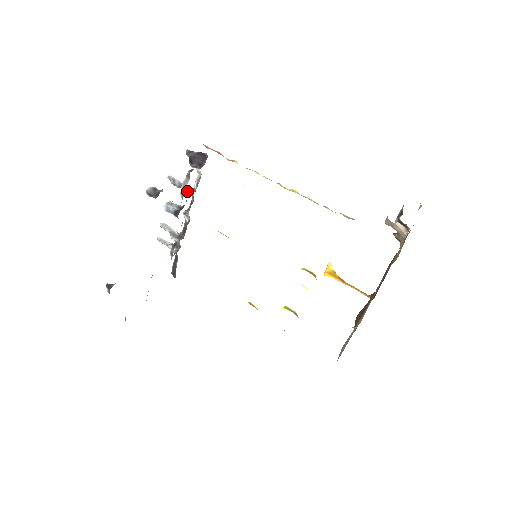
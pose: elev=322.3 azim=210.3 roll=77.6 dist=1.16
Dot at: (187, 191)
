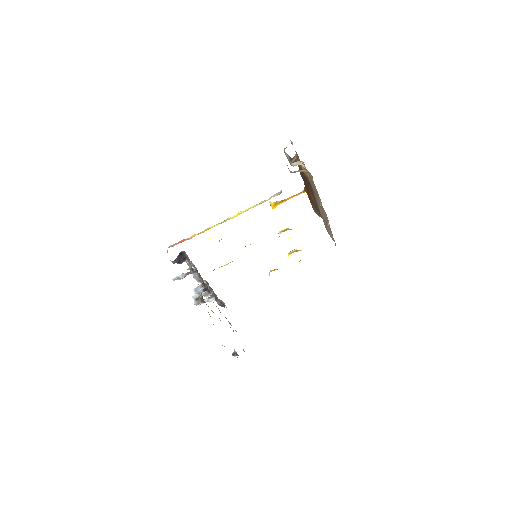
Dot at: occluded
